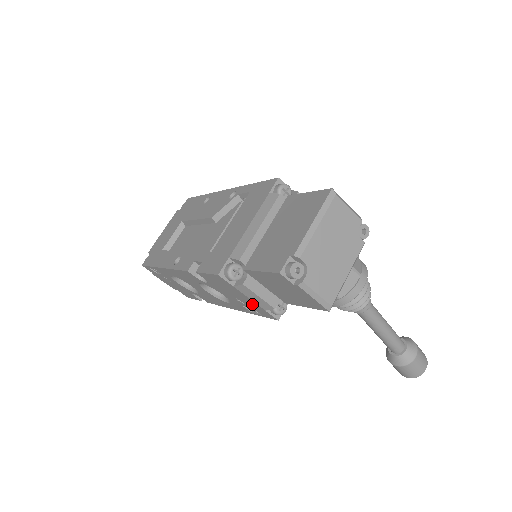
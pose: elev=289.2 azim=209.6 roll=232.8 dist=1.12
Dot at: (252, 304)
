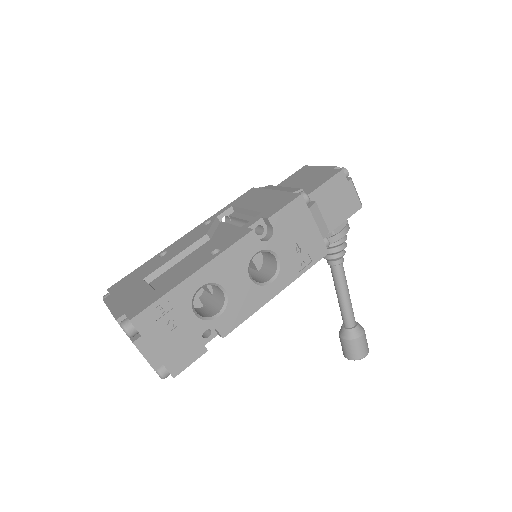
Dot at: (312, 239)
